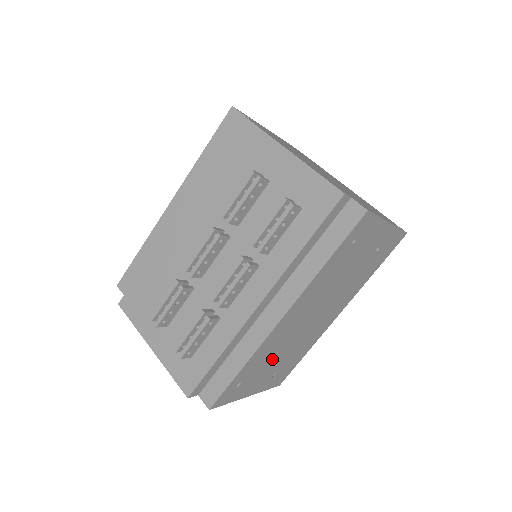
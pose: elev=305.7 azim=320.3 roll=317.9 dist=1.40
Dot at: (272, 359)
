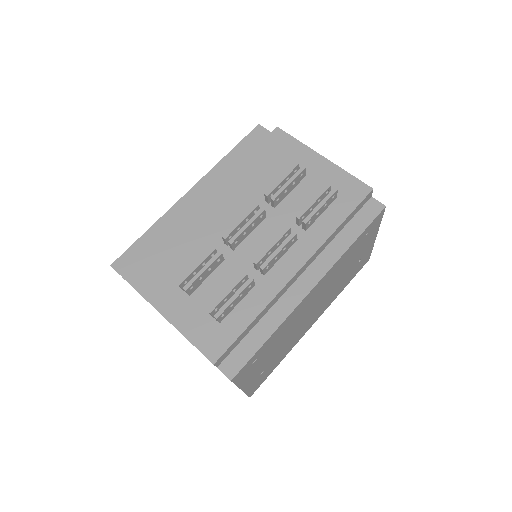
Dot at: (277, 345)
